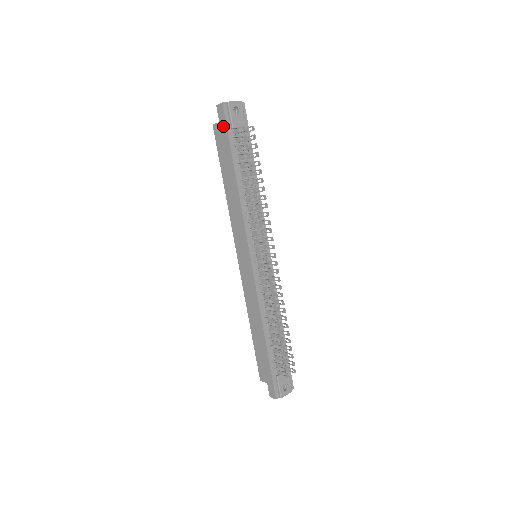
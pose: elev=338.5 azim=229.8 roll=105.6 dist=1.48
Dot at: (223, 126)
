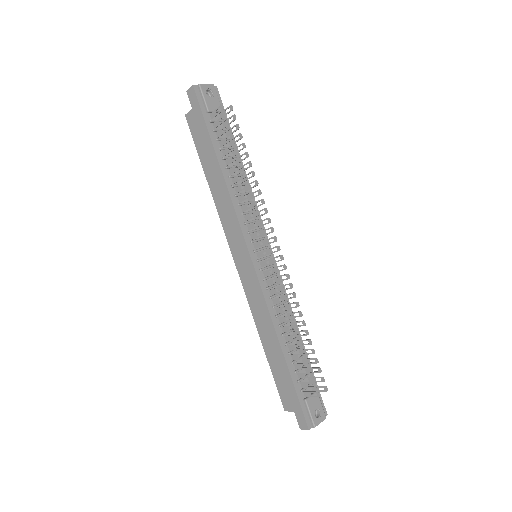
Dot at: (197, 111)
